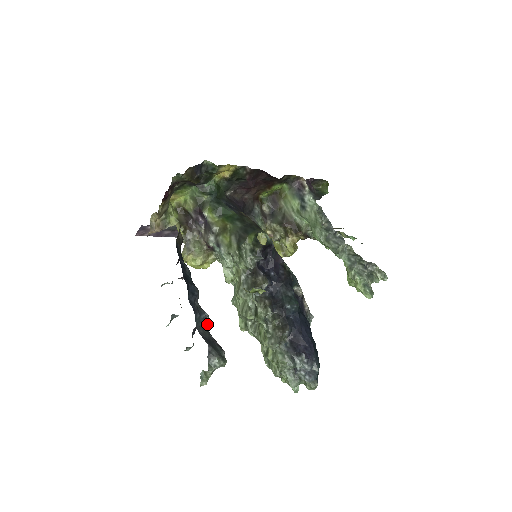
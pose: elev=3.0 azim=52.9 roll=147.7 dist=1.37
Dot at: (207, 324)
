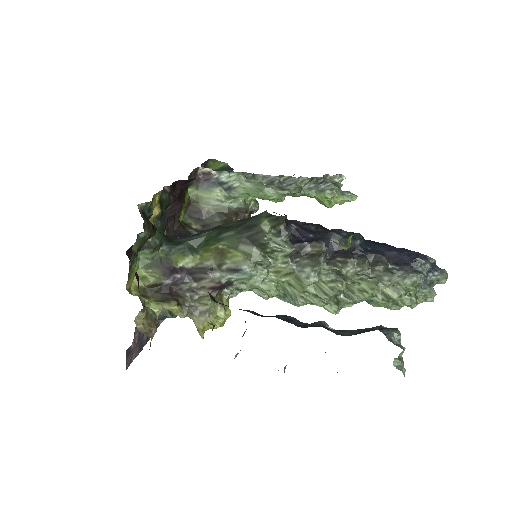
Dot at: (333, 329)
